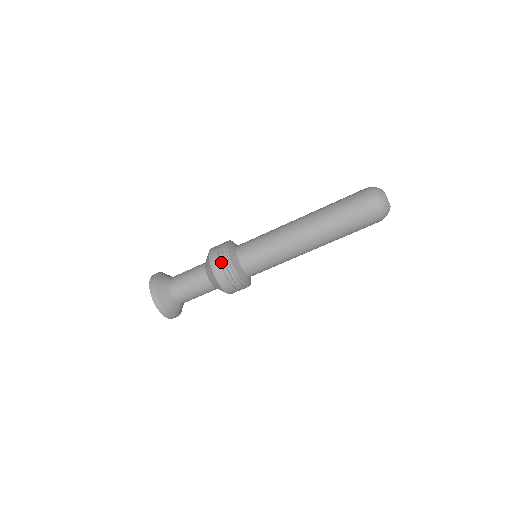
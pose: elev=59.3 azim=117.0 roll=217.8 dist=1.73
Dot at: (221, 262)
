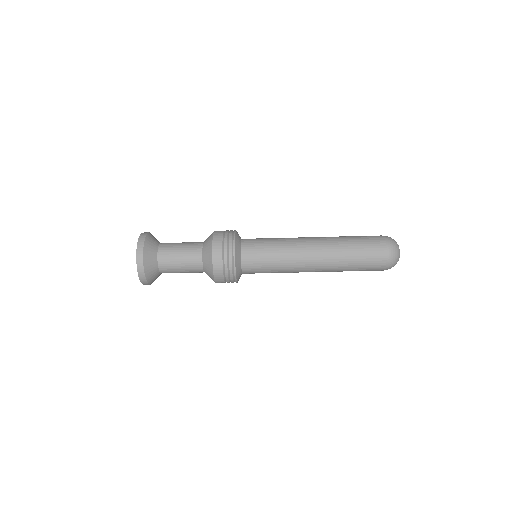
Dot at: (225, 236)
